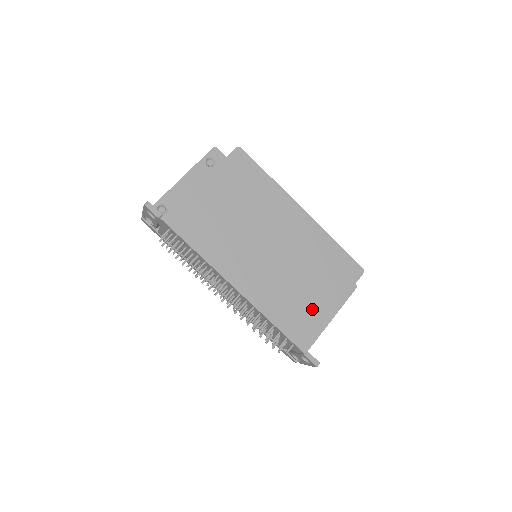
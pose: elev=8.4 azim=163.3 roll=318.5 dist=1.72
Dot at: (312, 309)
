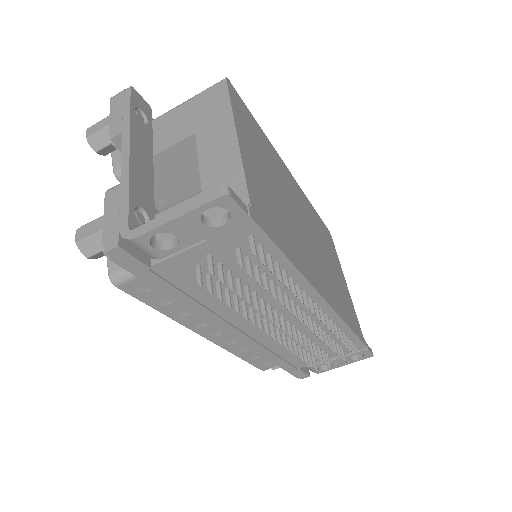
Dot at: (345, 293)
